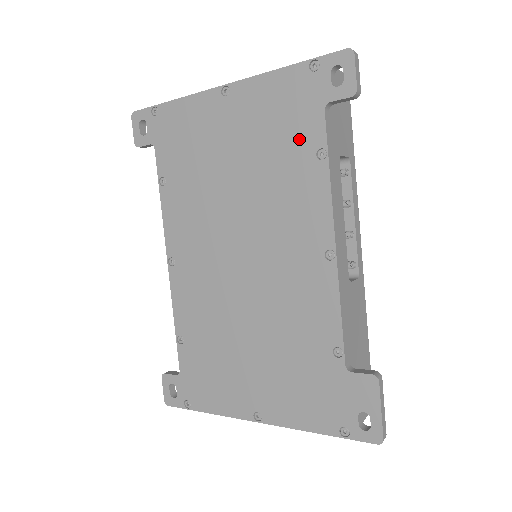
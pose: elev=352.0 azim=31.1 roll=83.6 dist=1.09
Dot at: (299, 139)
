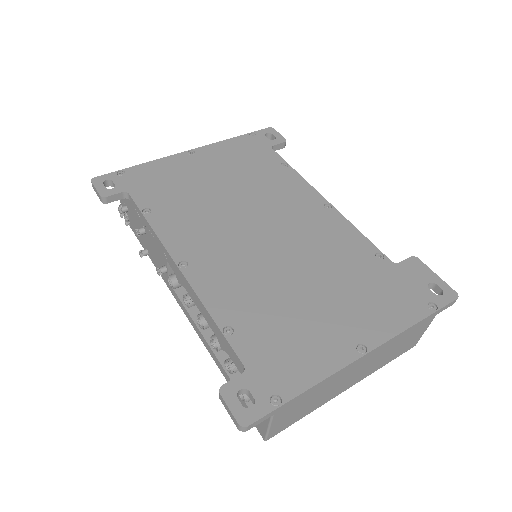
Dot at: (264, 162)
